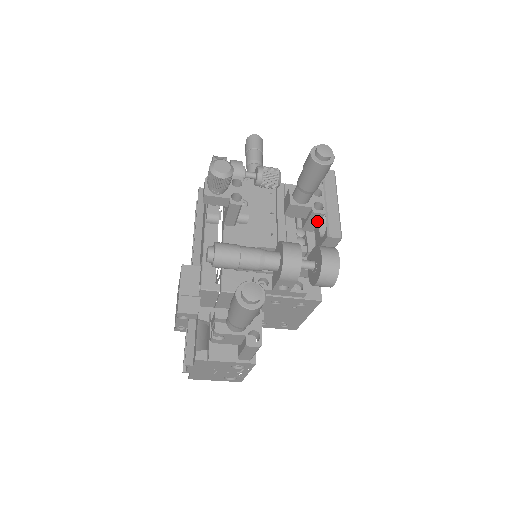
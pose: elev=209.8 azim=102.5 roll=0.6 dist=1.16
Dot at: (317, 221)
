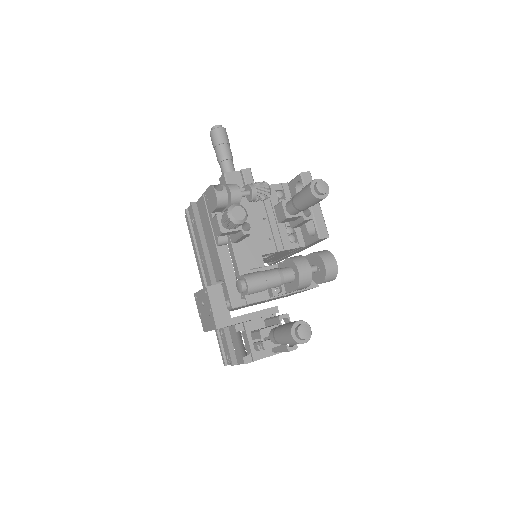
Dot at: (305, 222)
